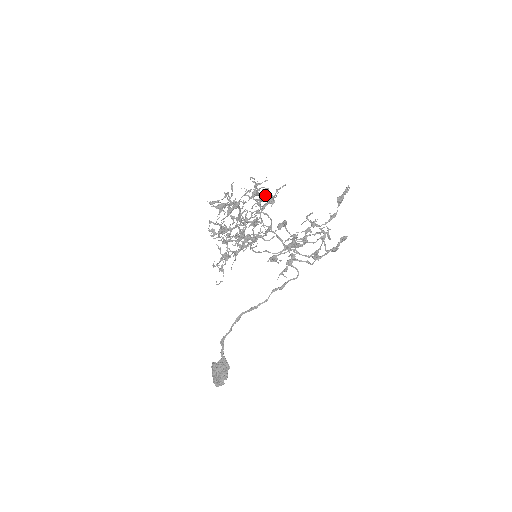
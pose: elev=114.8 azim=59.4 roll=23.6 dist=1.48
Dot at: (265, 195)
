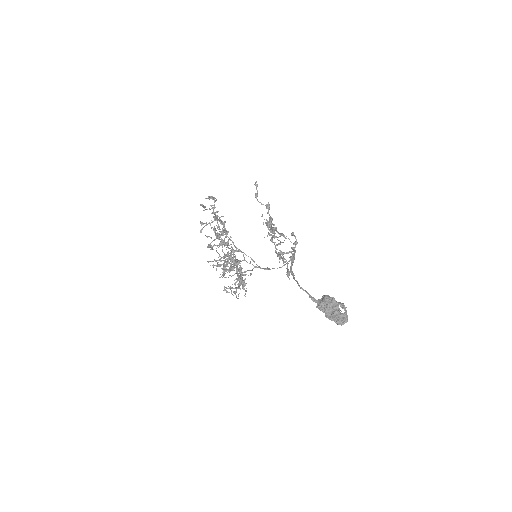
Dot at: (222, 251)
